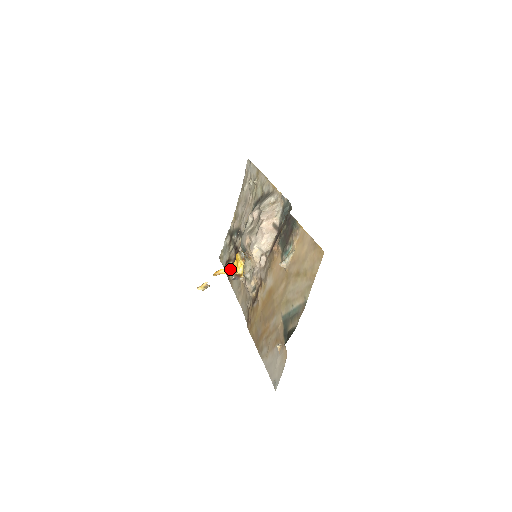
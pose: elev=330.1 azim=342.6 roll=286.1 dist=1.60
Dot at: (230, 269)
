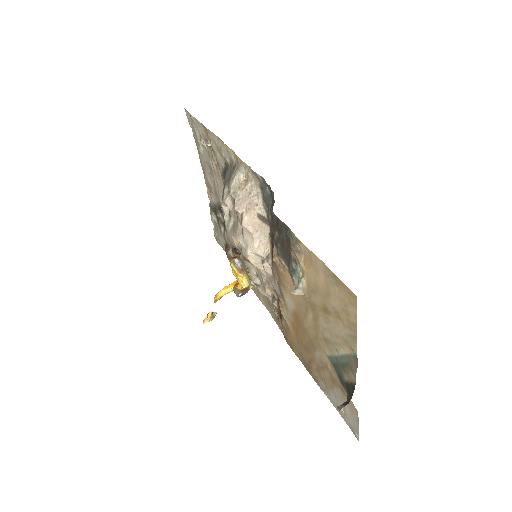
Dot at: (231, 285)
